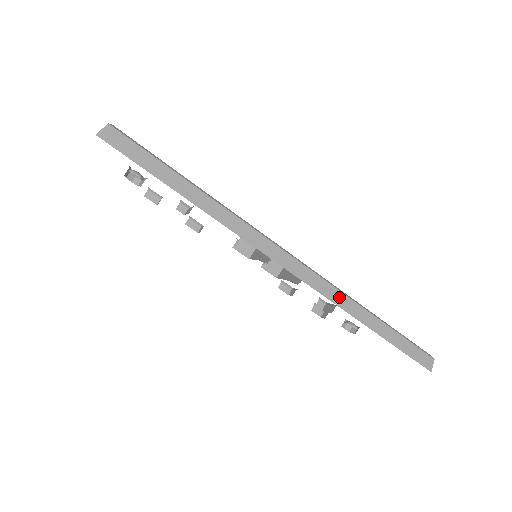
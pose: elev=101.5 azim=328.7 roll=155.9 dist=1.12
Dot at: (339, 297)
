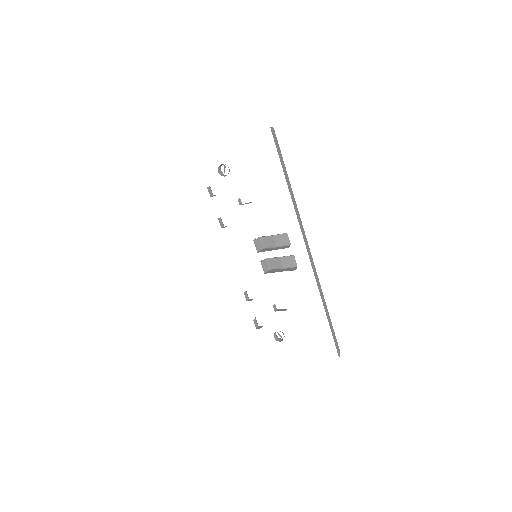
Dot at: (318, 282)
